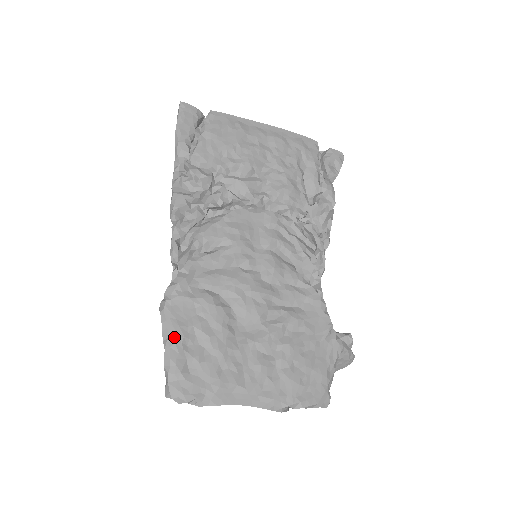
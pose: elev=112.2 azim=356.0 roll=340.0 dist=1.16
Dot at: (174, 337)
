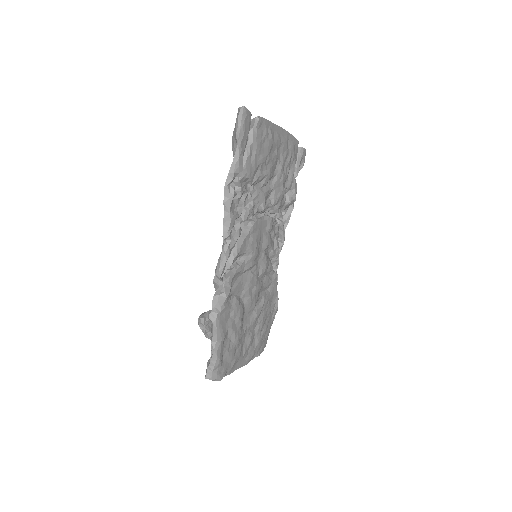
Dot at: (220, 340)
